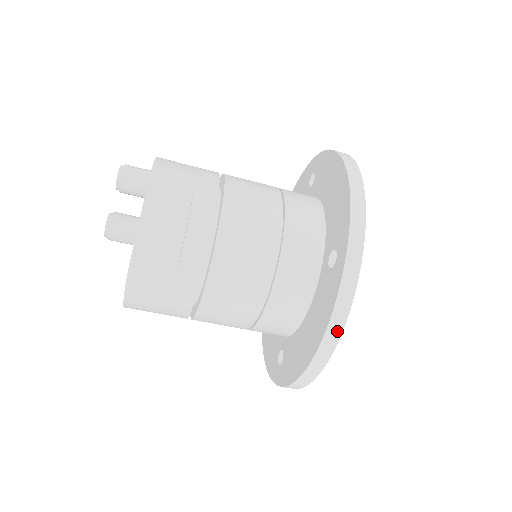
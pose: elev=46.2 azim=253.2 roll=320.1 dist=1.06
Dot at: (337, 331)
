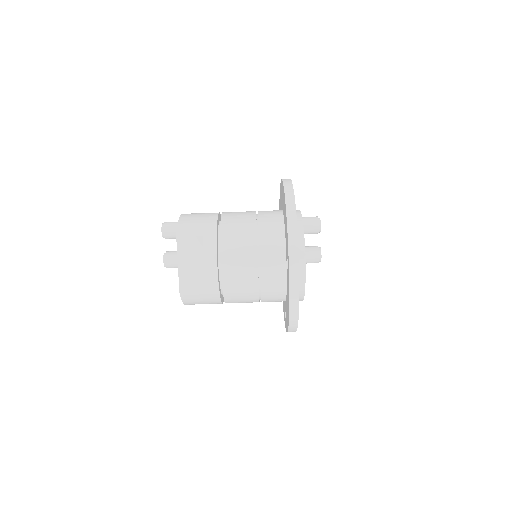
Dot at: (296, 306)
